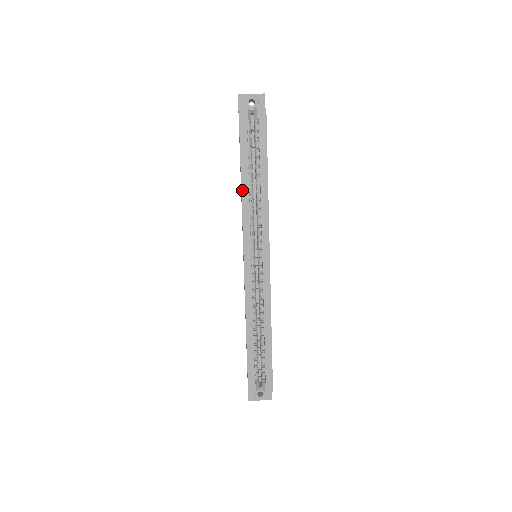
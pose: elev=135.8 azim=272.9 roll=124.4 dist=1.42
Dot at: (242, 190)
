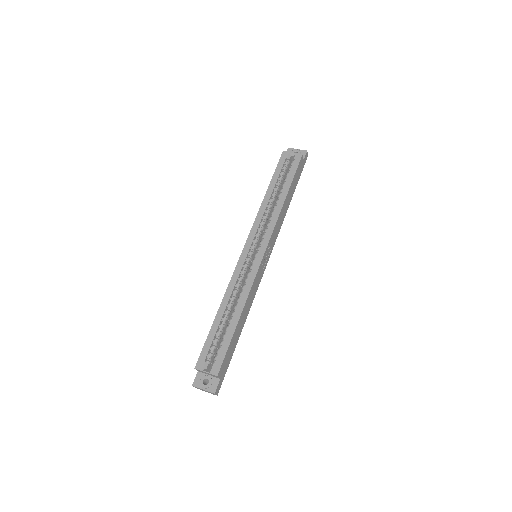
Dot at: (264, 200)
